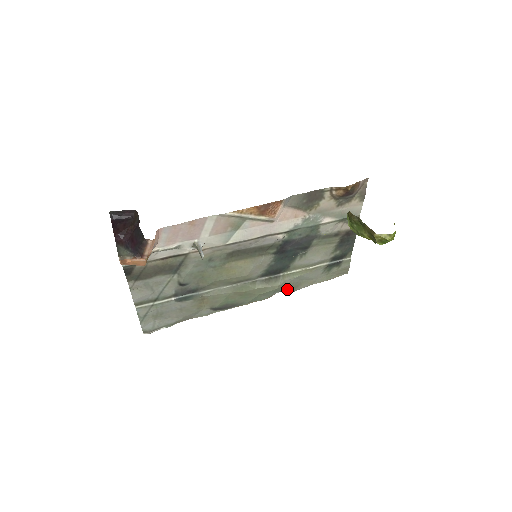
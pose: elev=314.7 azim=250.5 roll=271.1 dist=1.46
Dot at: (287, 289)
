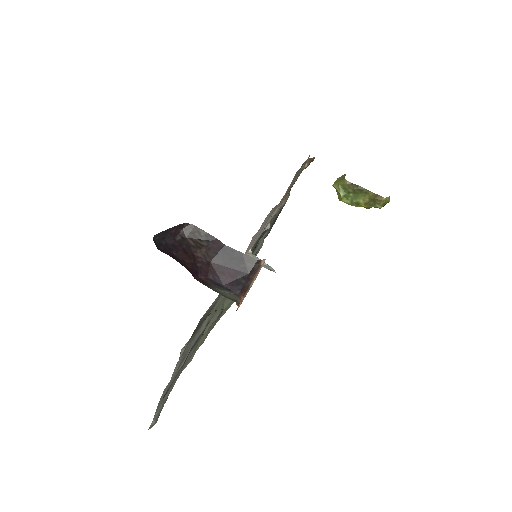
Dot at: occluded
